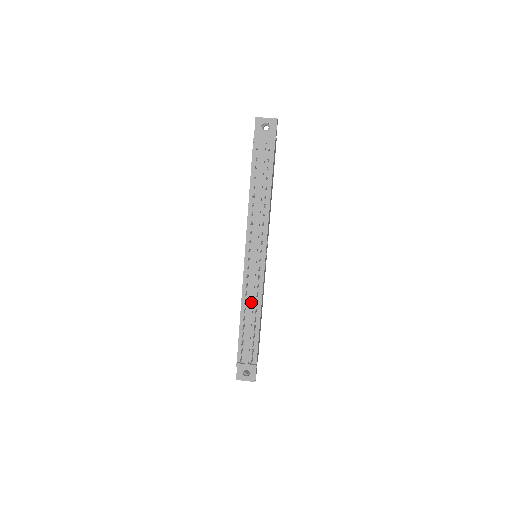
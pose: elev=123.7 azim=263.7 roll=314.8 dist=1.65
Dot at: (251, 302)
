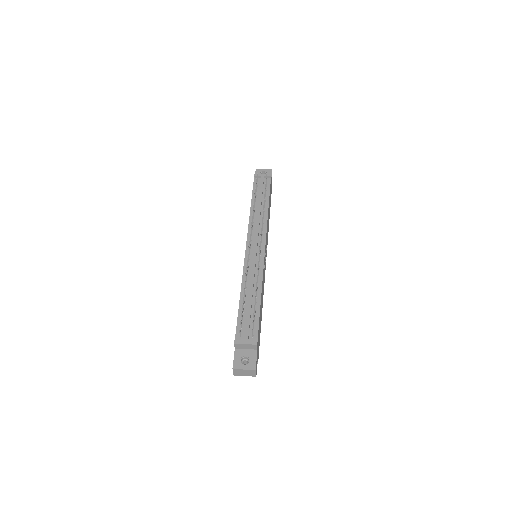
Dot at: (252, 280)
